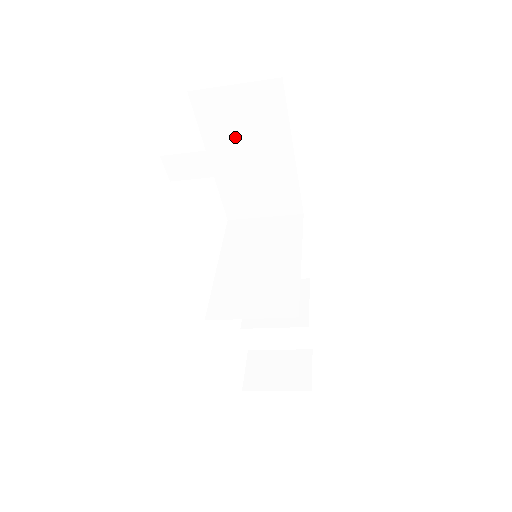
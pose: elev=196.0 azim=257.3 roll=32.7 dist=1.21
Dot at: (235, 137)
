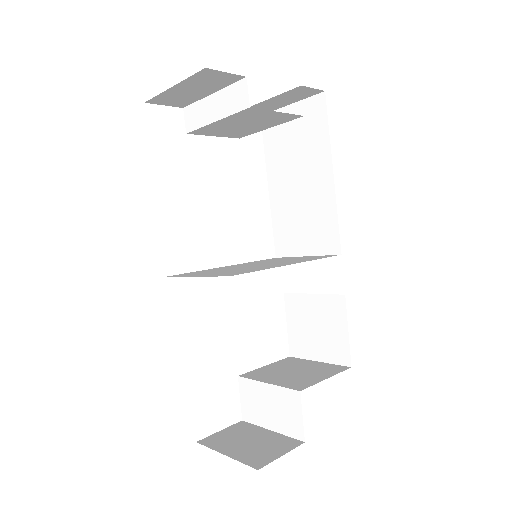
Dot at: (288, 158)
